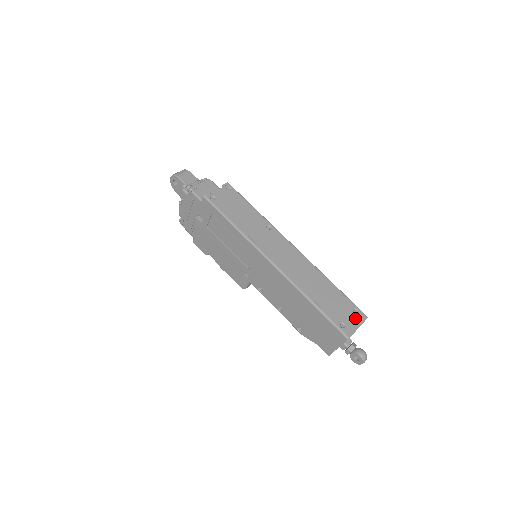
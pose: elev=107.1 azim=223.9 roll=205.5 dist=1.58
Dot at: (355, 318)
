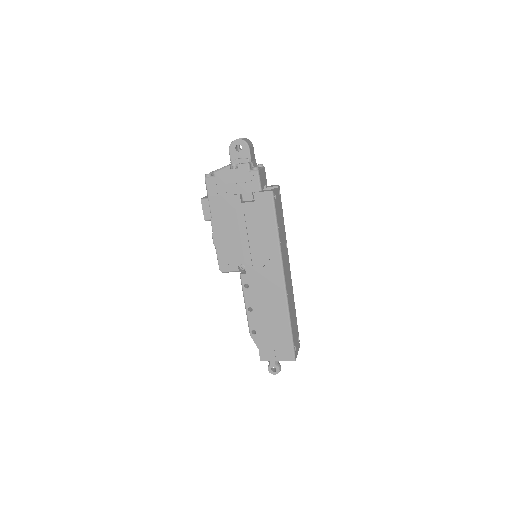
Dot at: (298, 345)
